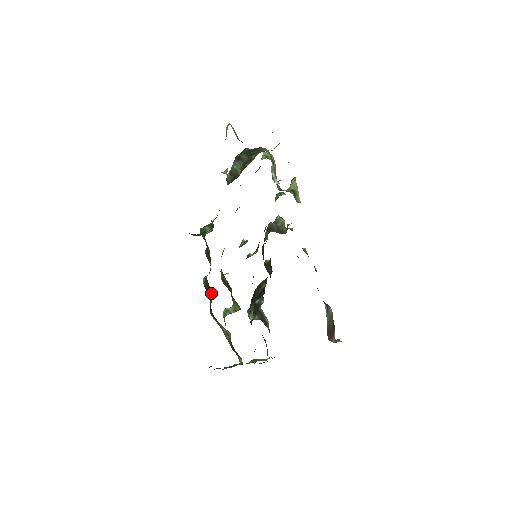
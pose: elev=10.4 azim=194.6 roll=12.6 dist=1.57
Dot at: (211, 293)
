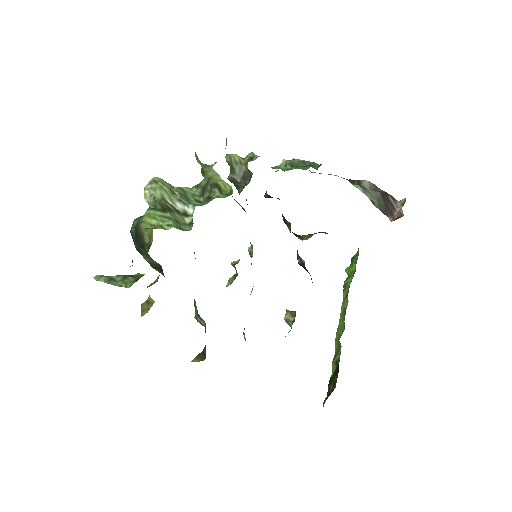
Dot at: occluded
